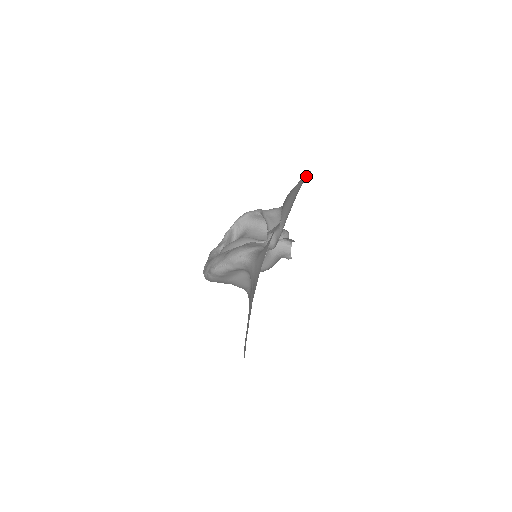
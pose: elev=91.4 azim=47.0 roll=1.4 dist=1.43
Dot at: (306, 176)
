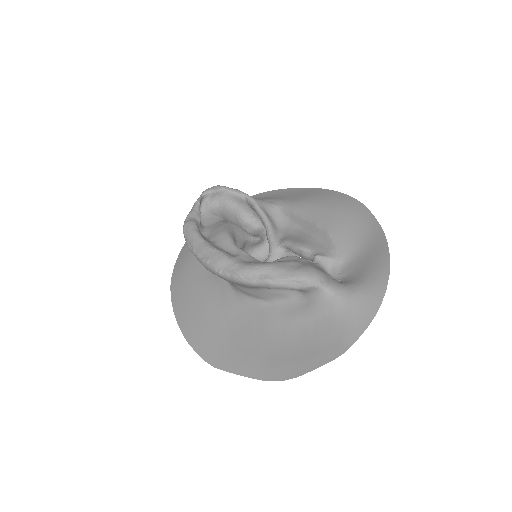
Dot at: (360, 208)
